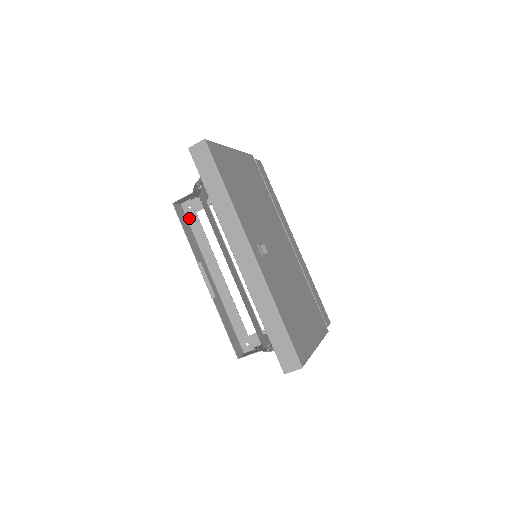
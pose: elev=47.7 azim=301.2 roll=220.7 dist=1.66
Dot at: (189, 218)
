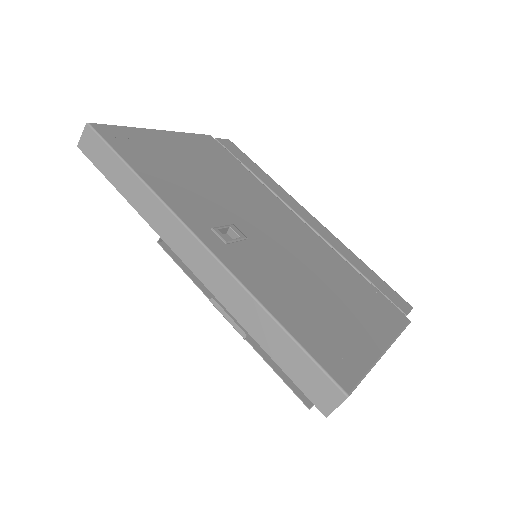
Dot at: occluded
